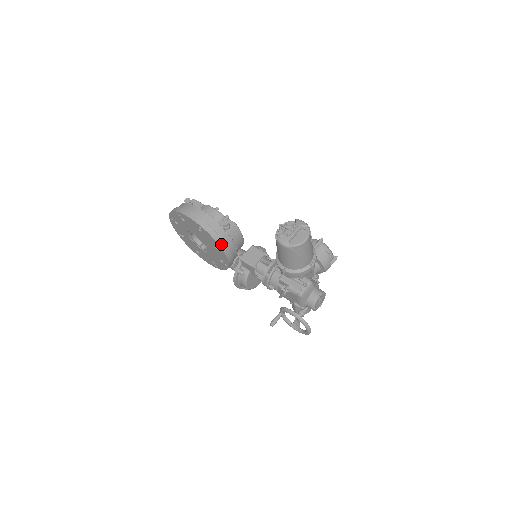
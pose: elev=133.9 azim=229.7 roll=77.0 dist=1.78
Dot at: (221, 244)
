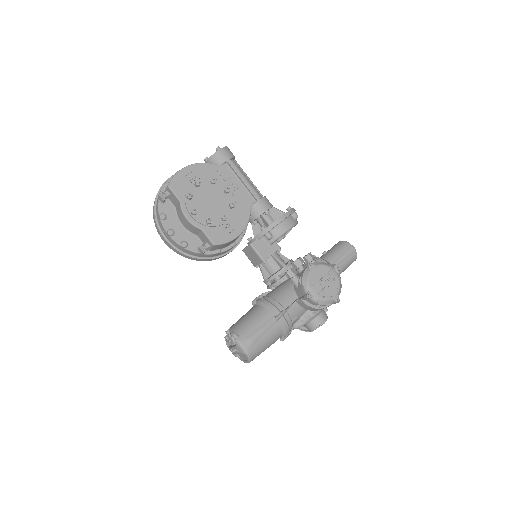
Dot at: (209, 260)
